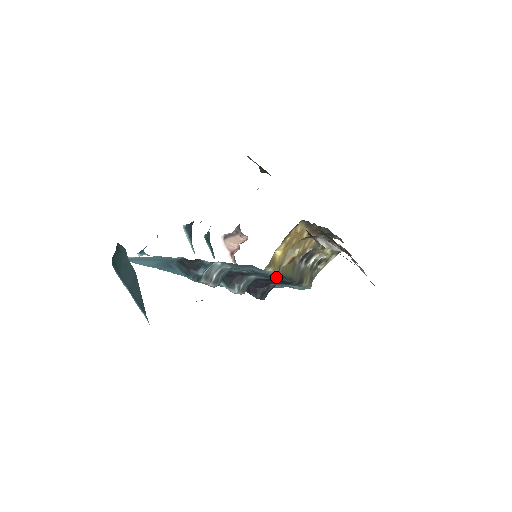
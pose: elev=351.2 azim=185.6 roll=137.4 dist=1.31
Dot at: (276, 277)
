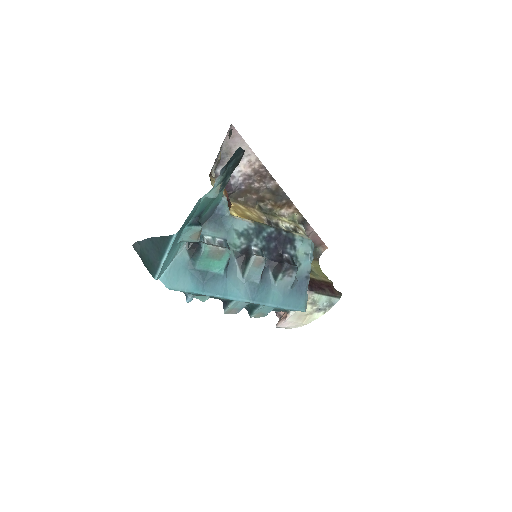
Dot at: (259, 230)
